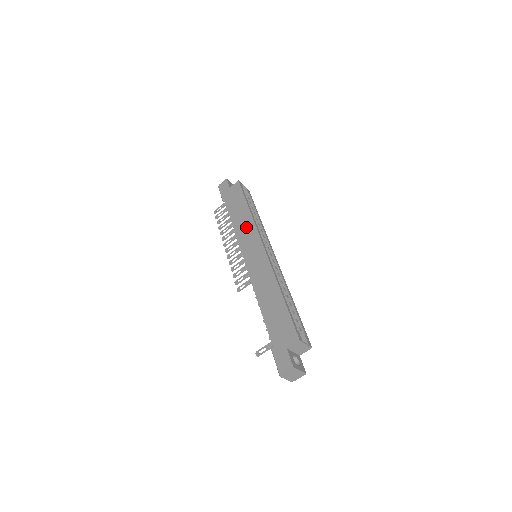
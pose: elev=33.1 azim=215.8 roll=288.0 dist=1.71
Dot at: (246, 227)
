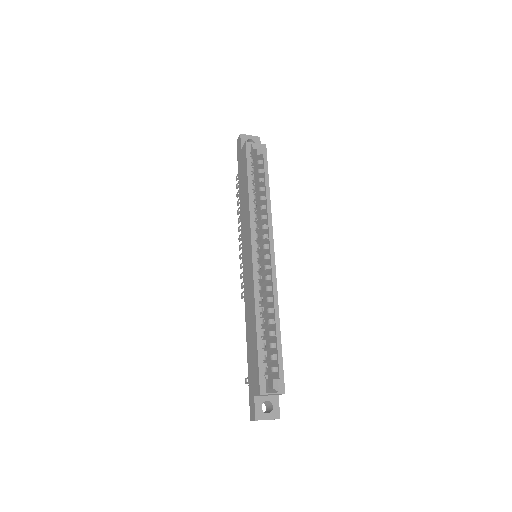
Dot at: (245, 218)
